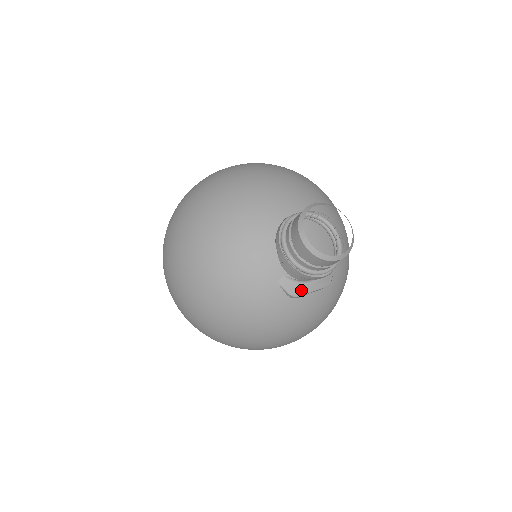
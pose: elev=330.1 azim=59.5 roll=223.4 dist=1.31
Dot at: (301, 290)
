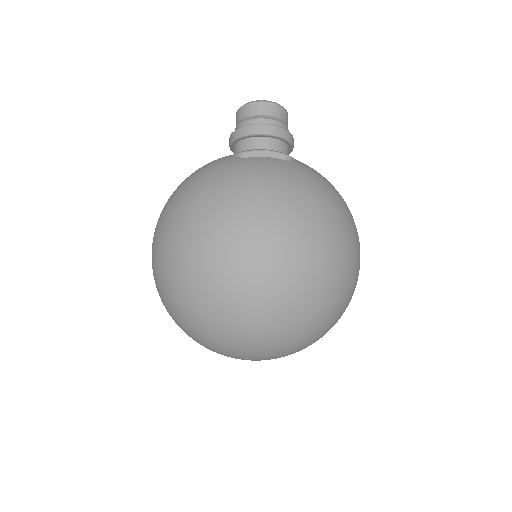
Dot at: (251, 151)
